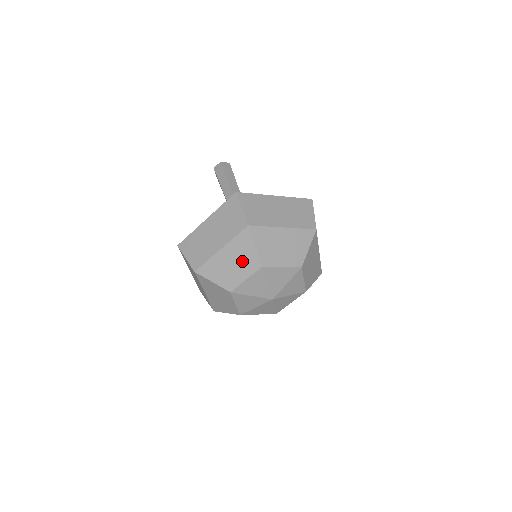
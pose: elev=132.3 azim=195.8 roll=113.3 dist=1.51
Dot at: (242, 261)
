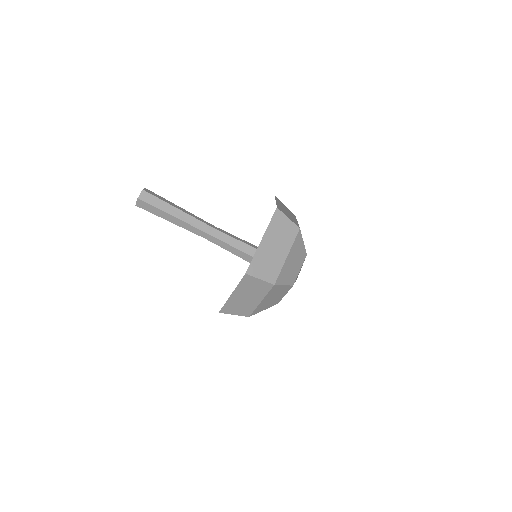
Dot at: (279, 294)
